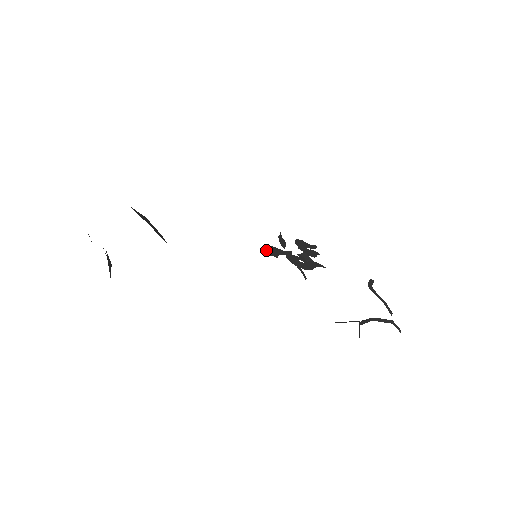
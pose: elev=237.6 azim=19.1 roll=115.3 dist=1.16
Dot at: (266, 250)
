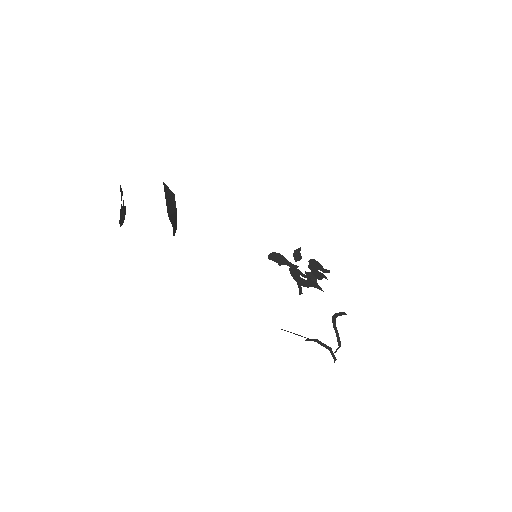
Dot at: (274, 256)
